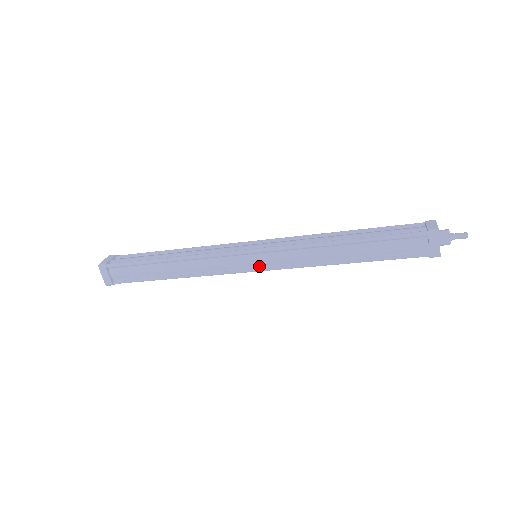
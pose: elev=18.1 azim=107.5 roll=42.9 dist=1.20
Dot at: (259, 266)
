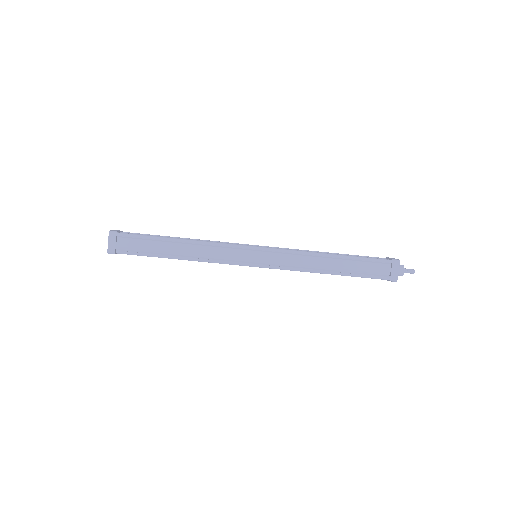
Dot at: (259, 263)
